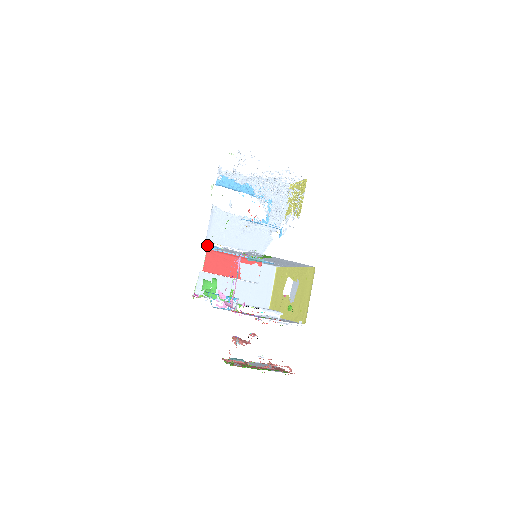
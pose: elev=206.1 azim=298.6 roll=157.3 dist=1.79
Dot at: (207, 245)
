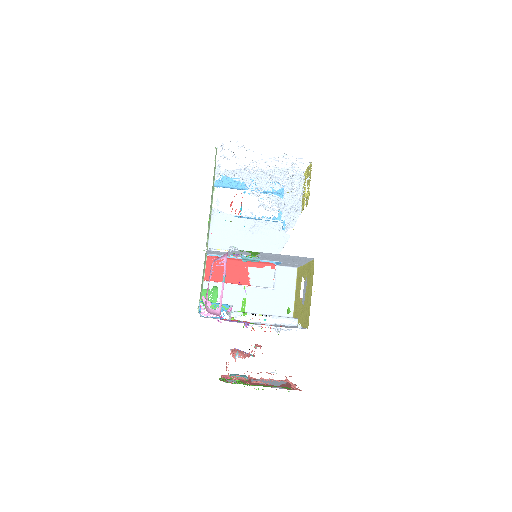
Dot at: occluded
